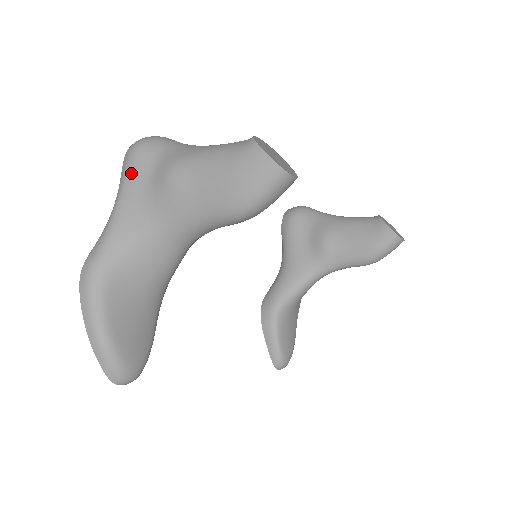
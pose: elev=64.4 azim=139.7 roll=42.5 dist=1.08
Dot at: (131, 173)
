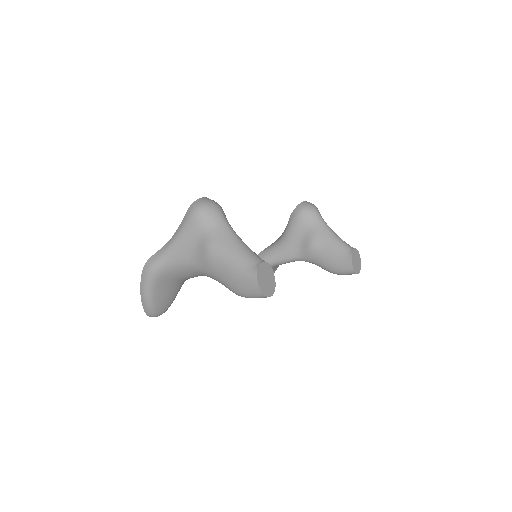
Dot at: (188, 228)
